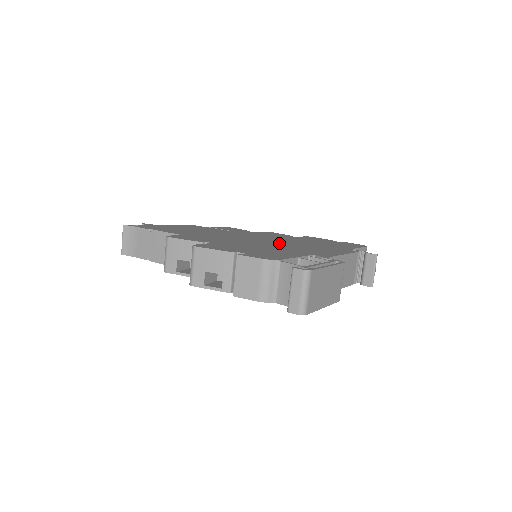
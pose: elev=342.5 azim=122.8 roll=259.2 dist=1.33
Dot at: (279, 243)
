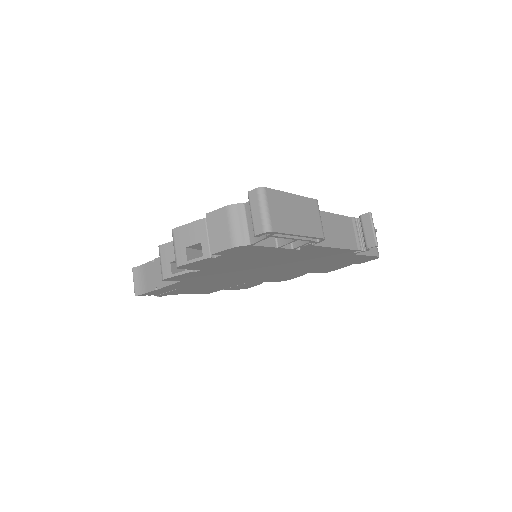
Dot at: occluded
